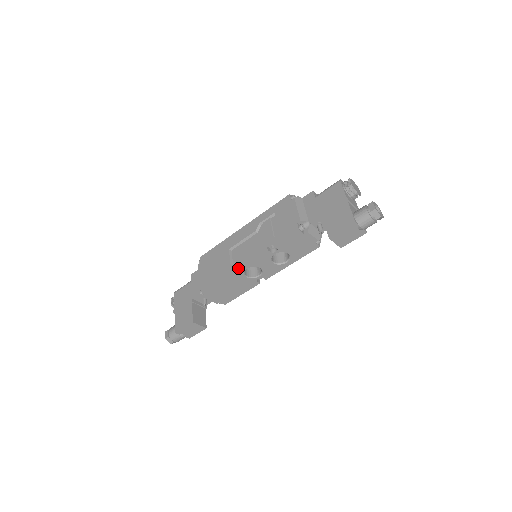
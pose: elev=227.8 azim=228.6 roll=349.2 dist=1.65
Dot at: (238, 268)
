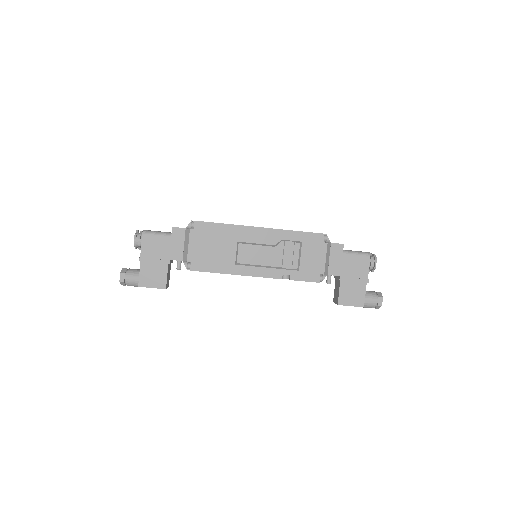
Dot at: (244, 274)
